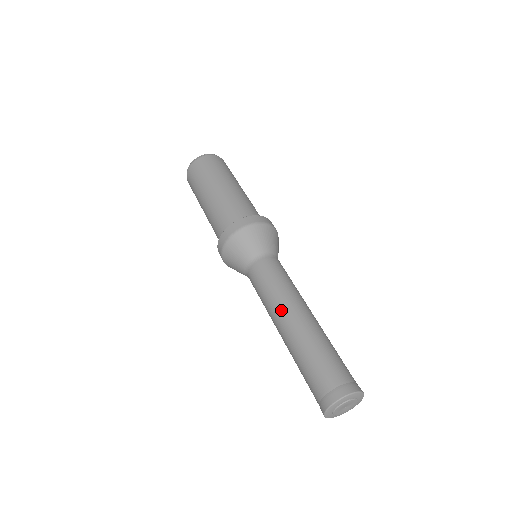
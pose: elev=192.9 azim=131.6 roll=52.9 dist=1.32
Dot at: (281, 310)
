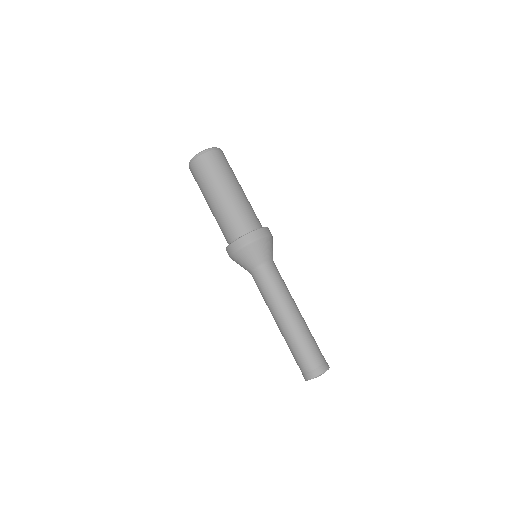
Dot at: (279, 311)
